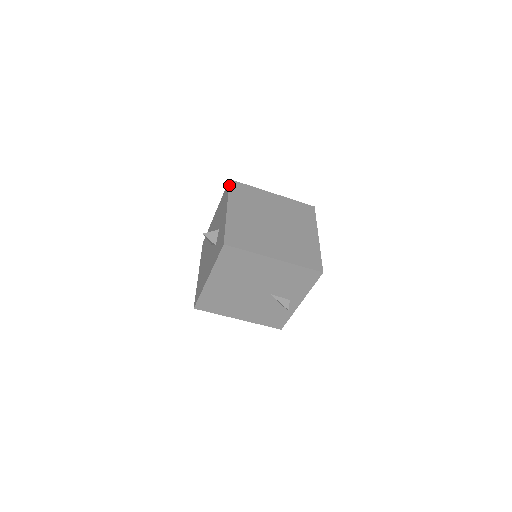
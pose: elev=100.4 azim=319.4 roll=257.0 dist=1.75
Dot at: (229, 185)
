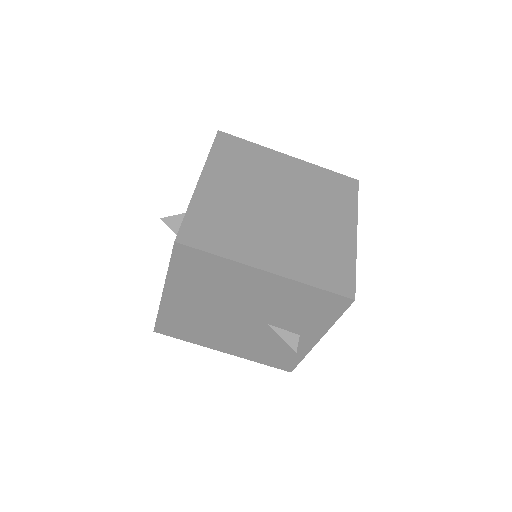
Dot at: (214, 139)
